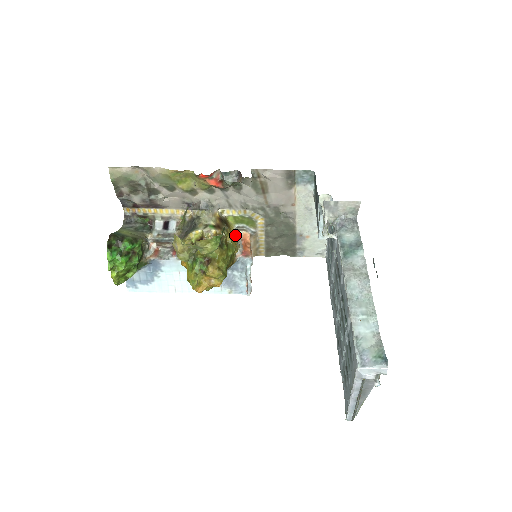
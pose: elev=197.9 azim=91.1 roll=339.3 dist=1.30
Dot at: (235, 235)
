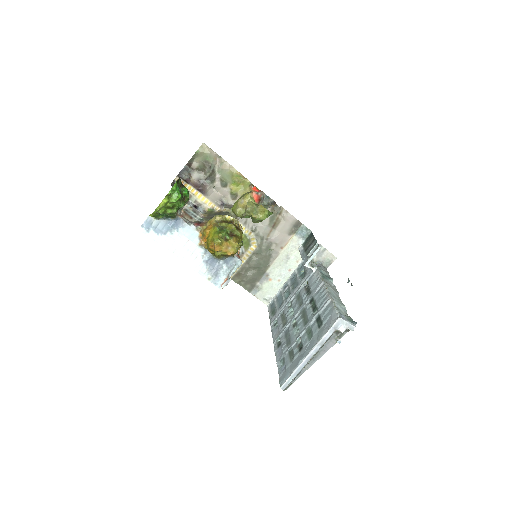
Dot at: occluded
